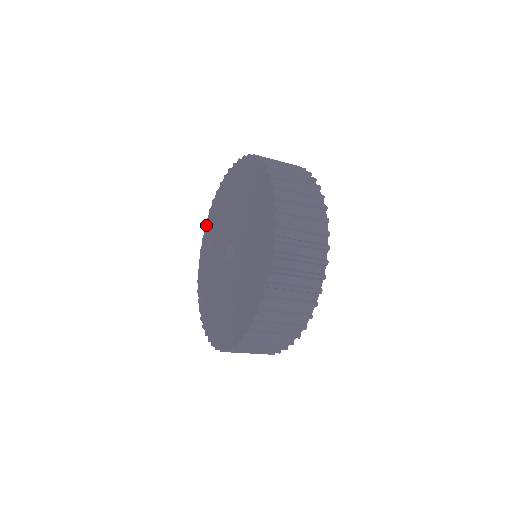
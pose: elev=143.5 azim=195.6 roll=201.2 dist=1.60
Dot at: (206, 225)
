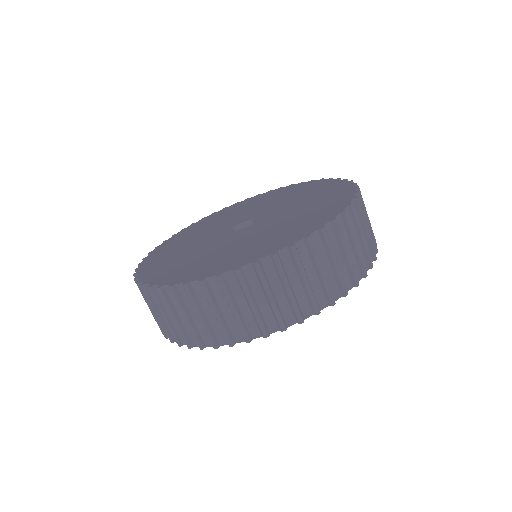
Dot at: (180, 231)
